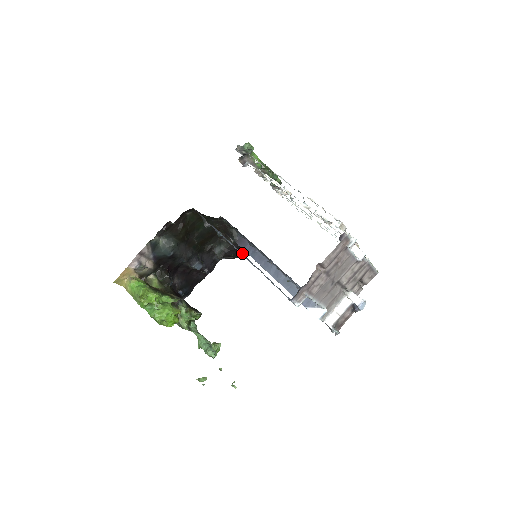
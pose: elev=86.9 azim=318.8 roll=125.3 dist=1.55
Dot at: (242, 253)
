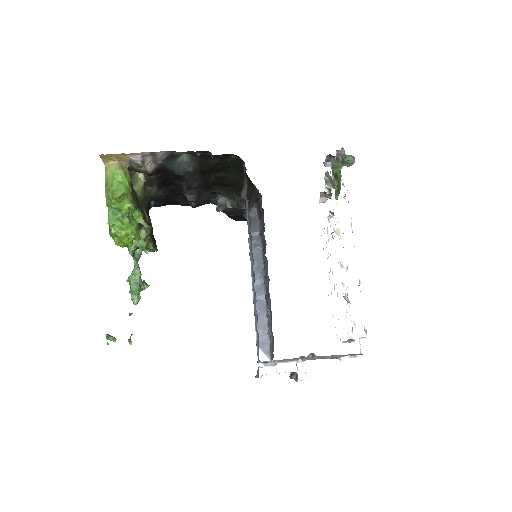
Dot at: (253, 262)
